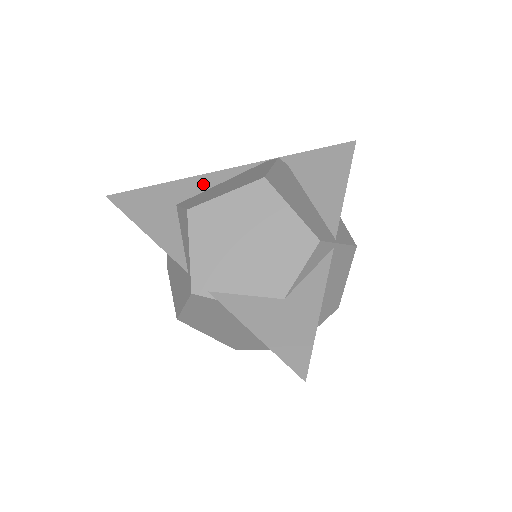
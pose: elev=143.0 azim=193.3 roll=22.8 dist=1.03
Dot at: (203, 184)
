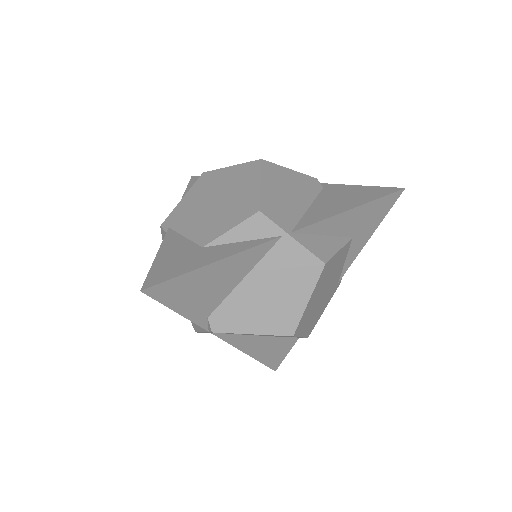
Dot at: occluded
